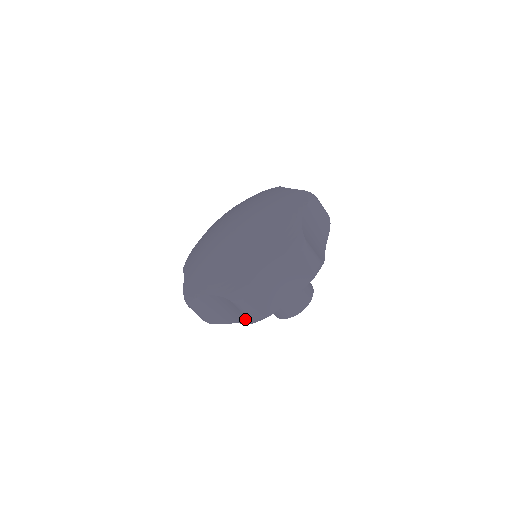
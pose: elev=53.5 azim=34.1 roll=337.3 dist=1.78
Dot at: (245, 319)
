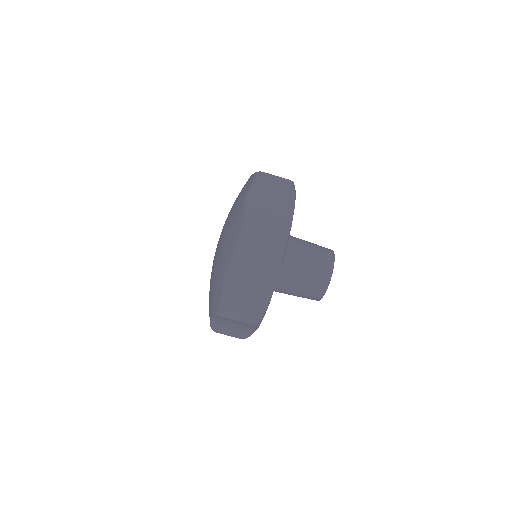
Dot at: (250, 325)
